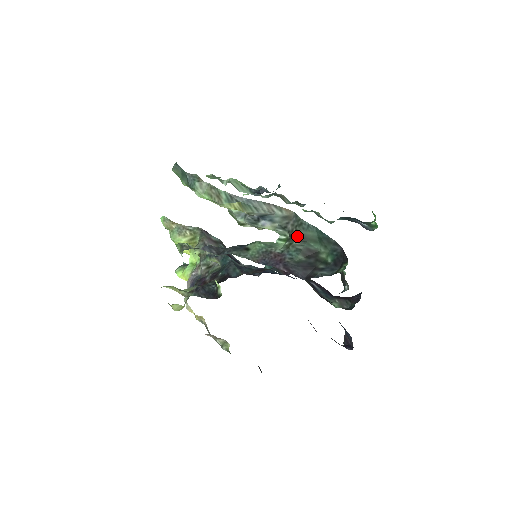
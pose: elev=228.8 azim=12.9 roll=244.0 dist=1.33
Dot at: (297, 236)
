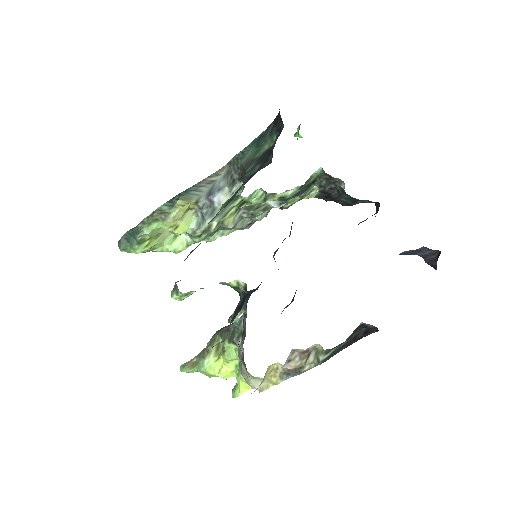
Dot at: (243, 167)
